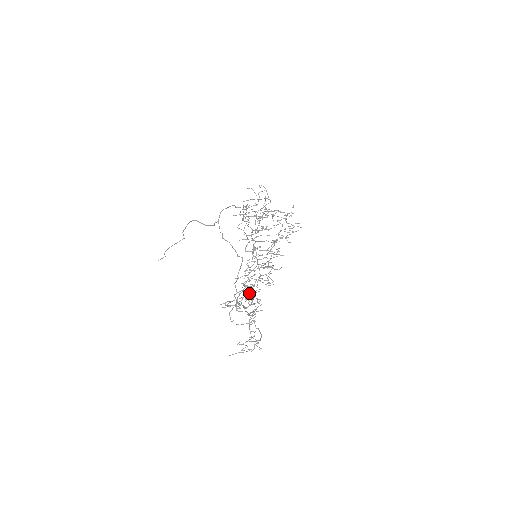
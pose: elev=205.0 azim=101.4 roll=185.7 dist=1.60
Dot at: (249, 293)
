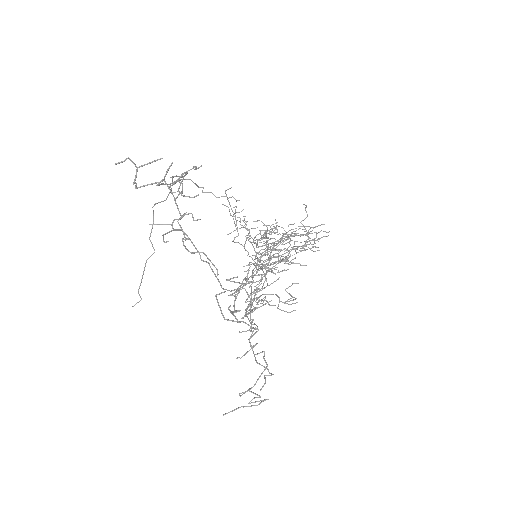
Dot at: occluded
